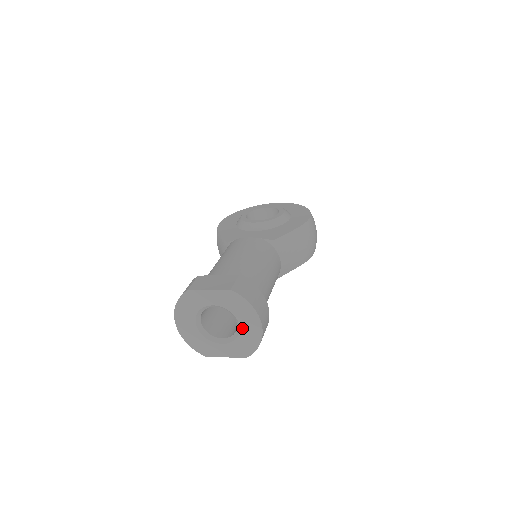
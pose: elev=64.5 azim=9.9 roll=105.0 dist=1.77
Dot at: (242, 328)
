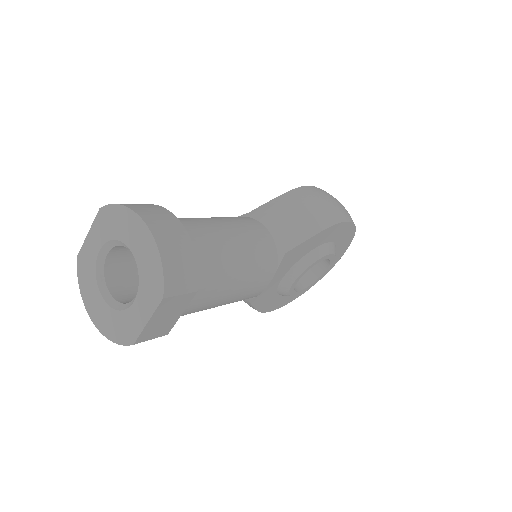
Dot at: (134, 251)
